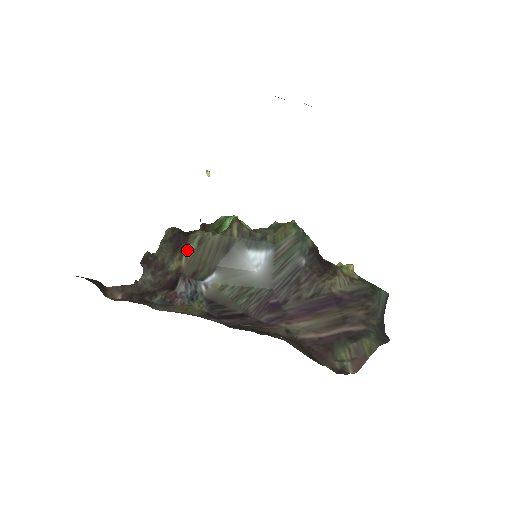
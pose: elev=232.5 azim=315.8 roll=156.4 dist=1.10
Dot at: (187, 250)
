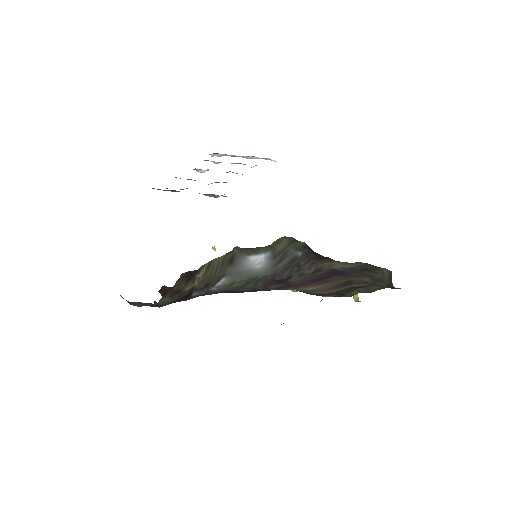
Dot at: (198, 276)
